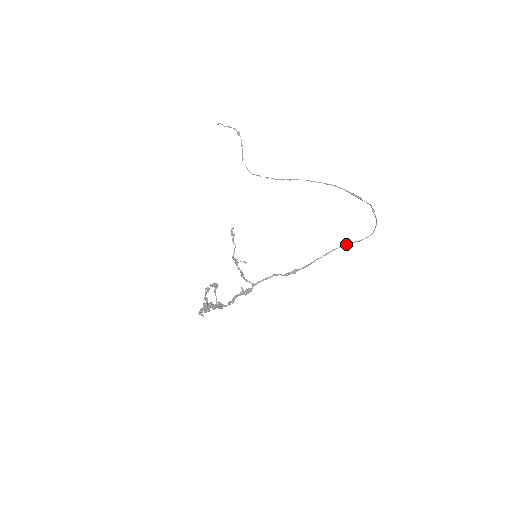
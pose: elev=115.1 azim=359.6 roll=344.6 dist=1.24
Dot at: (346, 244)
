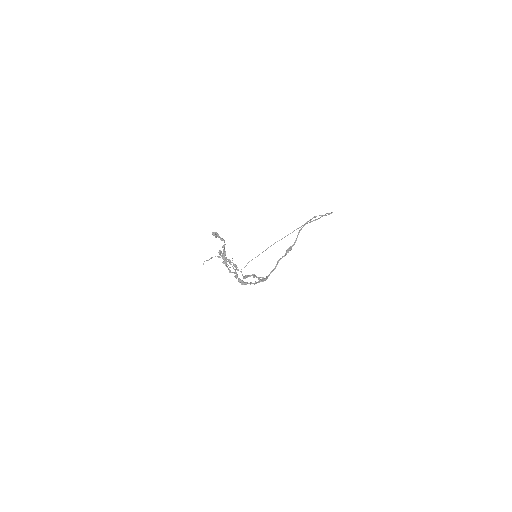
Dot at: (314, 217)
